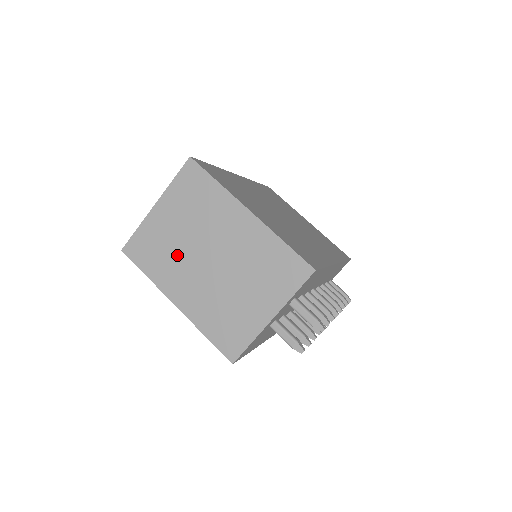
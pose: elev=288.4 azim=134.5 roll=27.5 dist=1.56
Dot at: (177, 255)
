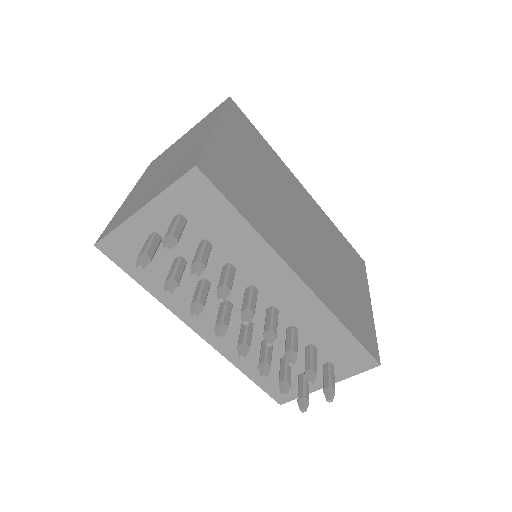
Dot at: occluded
